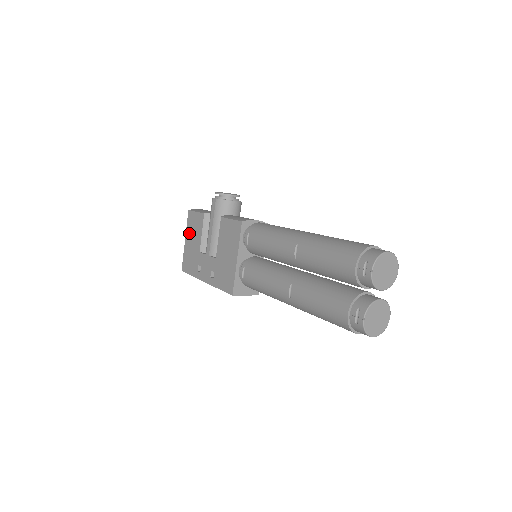
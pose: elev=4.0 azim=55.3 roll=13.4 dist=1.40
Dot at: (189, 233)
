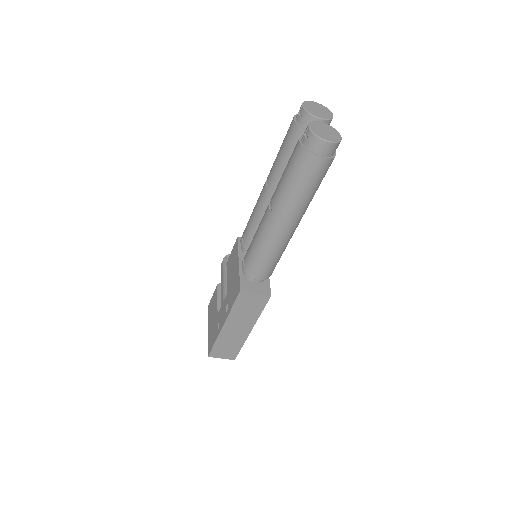
Dot at: (210, 318)
